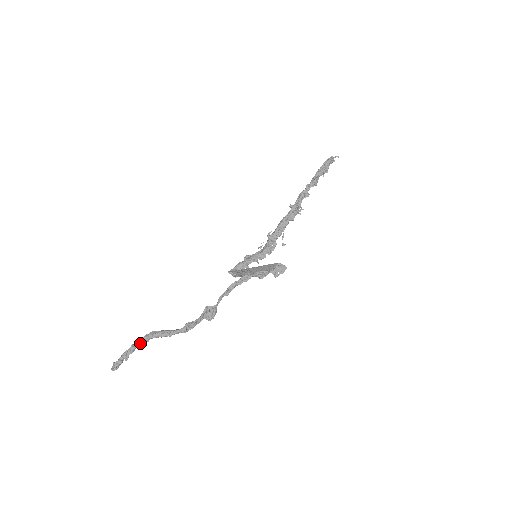
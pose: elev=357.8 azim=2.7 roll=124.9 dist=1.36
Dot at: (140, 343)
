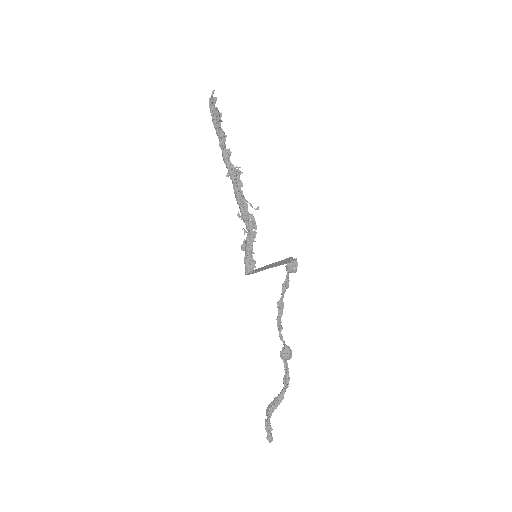
Dot at: (268, 417)
